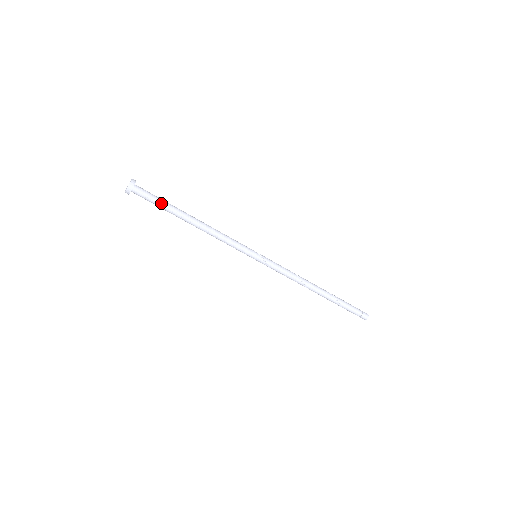
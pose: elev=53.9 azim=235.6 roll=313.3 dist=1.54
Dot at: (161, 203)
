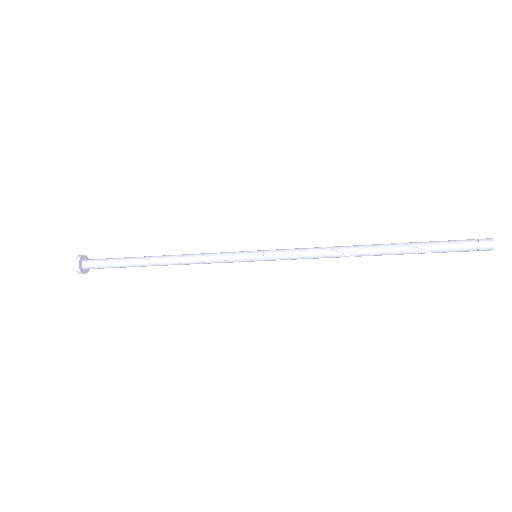
Dot at: (115, 263)
